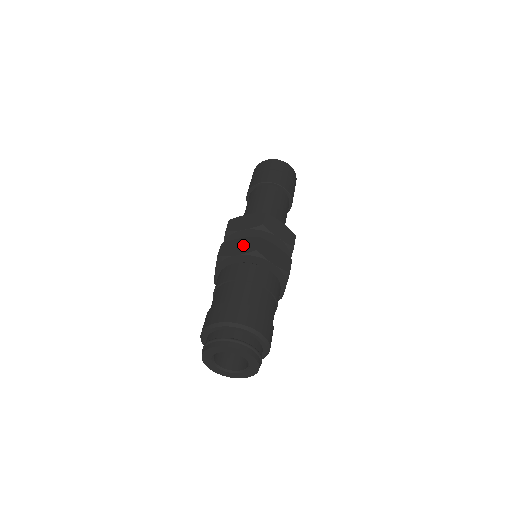
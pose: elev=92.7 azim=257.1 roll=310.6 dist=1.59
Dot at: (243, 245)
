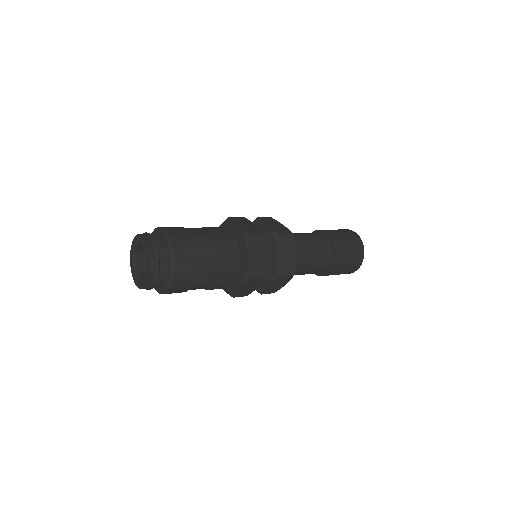
Dot at: (250, 227)
